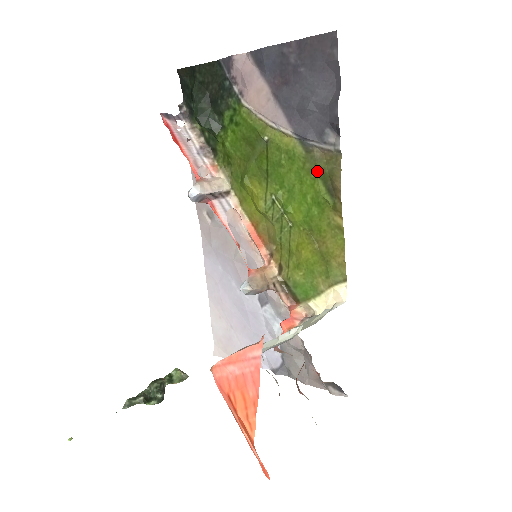
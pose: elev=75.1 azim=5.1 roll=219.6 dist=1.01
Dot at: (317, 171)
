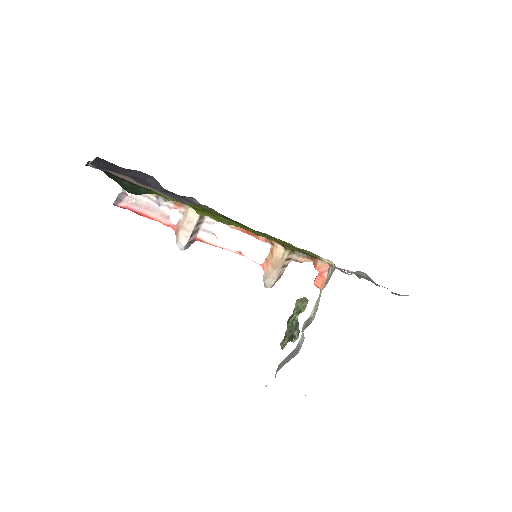
Dot at: occluded
